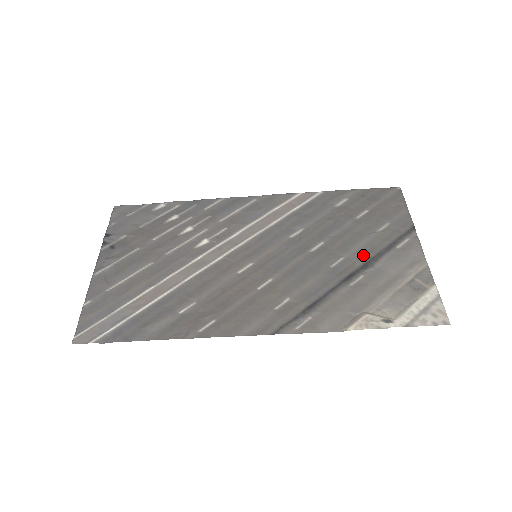
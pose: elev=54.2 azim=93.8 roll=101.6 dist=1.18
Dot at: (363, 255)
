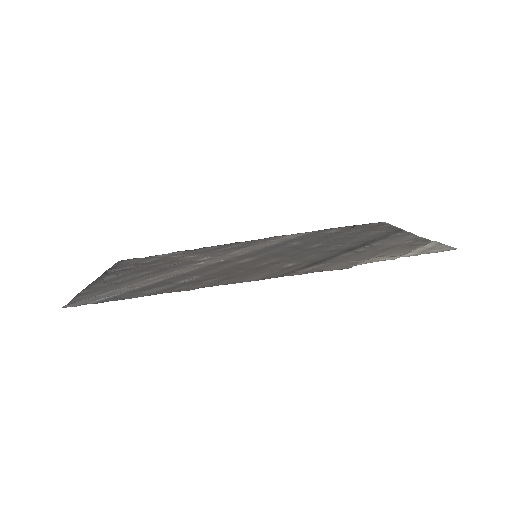
Dot at: (359, 242)
